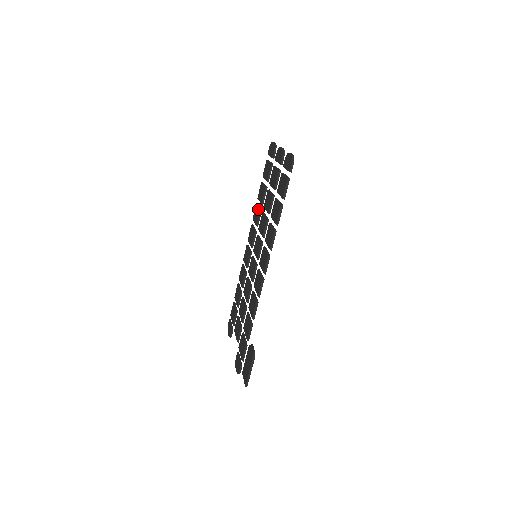
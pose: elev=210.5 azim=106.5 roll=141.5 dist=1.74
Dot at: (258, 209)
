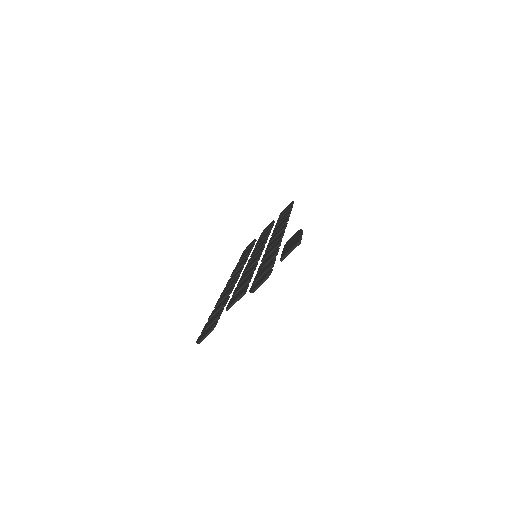
Dot at: occluded
